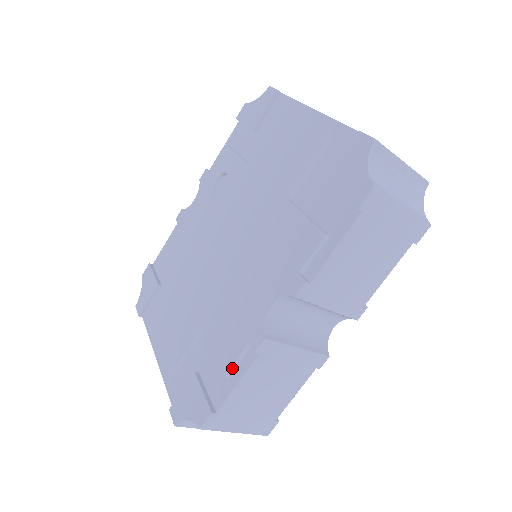
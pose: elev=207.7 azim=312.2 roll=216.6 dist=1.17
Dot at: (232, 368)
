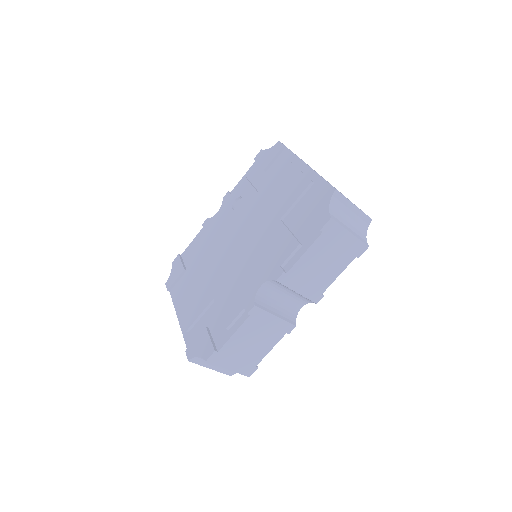
Dot at: (231, 324)
